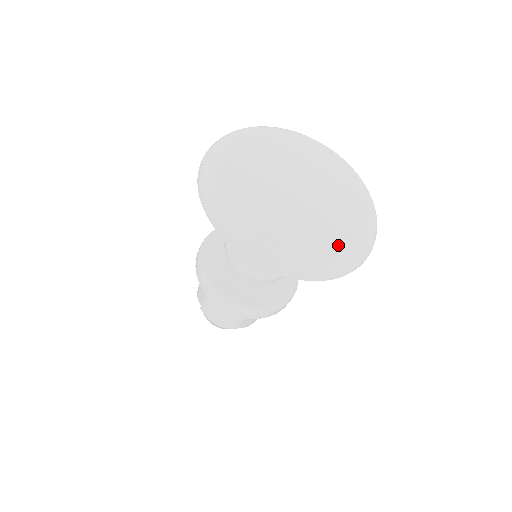
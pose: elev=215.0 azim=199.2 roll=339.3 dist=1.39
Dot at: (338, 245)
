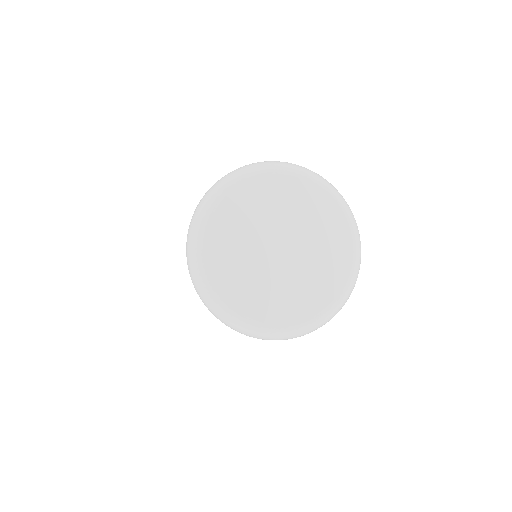
Dot at: (335, 288)
